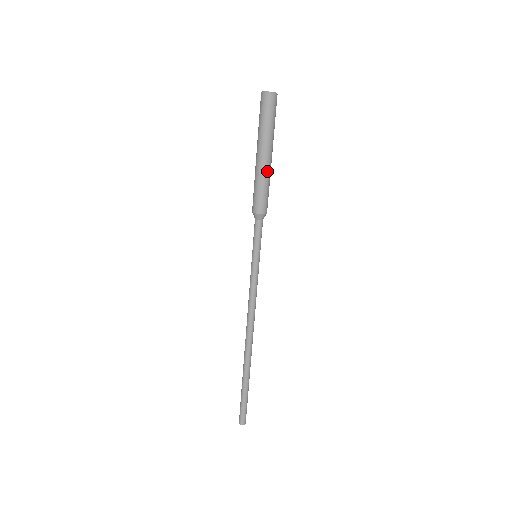
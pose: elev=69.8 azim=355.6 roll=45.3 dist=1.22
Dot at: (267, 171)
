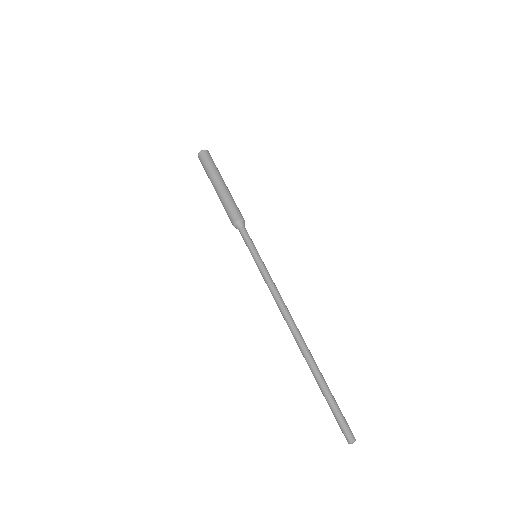
Dot at: (224, 193)
